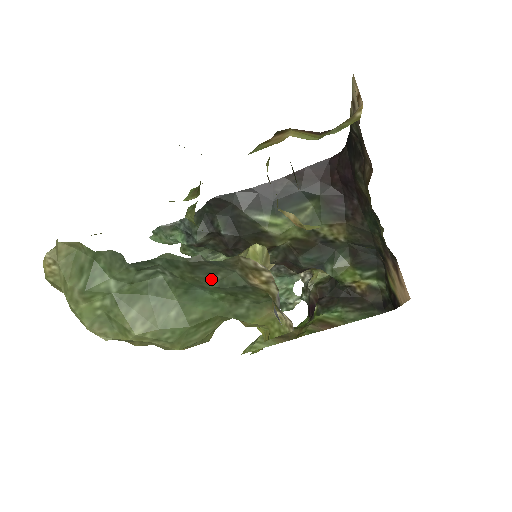
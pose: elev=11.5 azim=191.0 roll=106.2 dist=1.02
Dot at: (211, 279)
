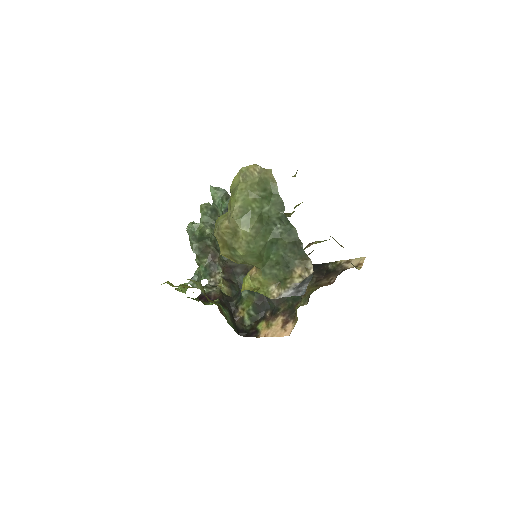
Dot at: (287, 252)
